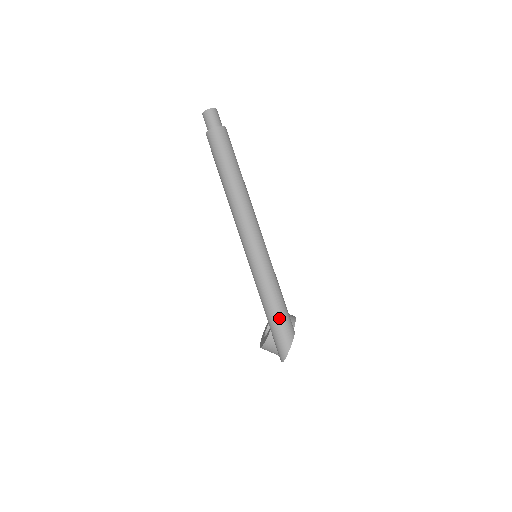
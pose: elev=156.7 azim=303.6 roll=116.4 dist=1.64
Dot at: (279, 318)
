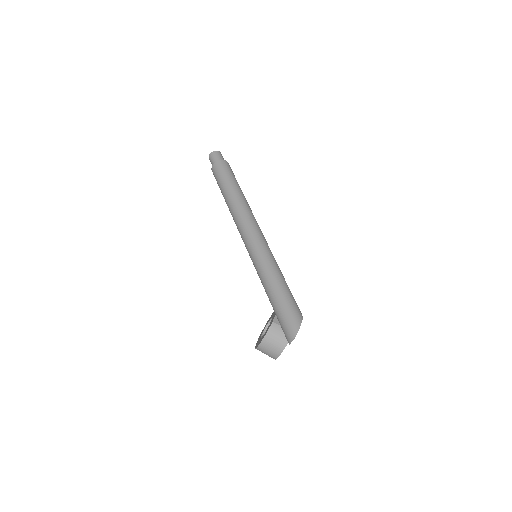
Dot at: (287, 296)
